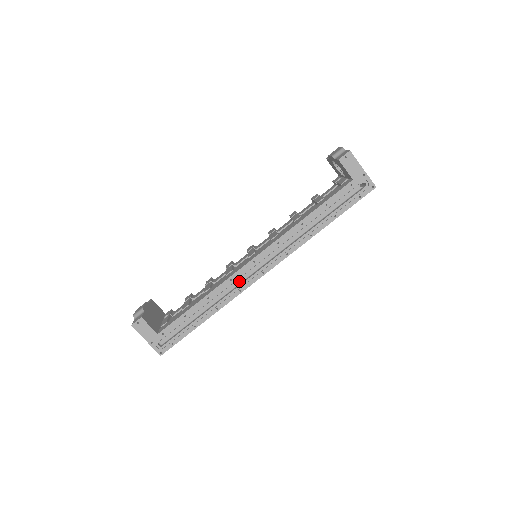
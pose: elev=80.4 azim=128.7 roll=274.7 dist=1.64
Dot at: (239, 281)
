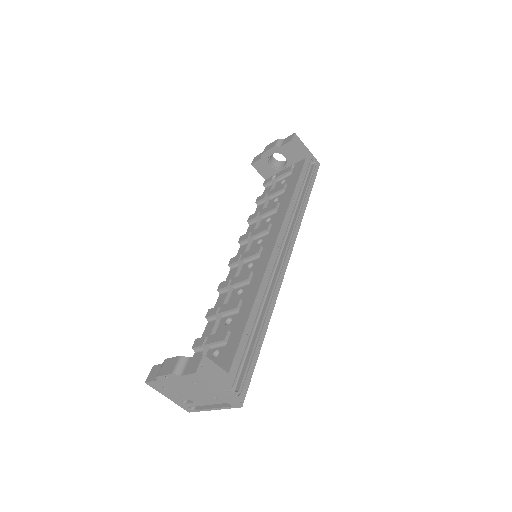
Dot at: occluded
